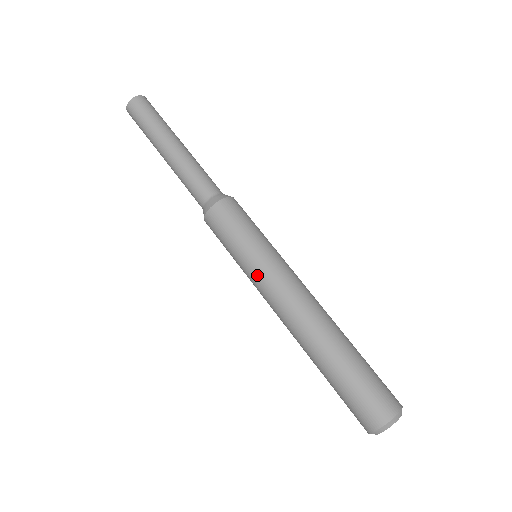
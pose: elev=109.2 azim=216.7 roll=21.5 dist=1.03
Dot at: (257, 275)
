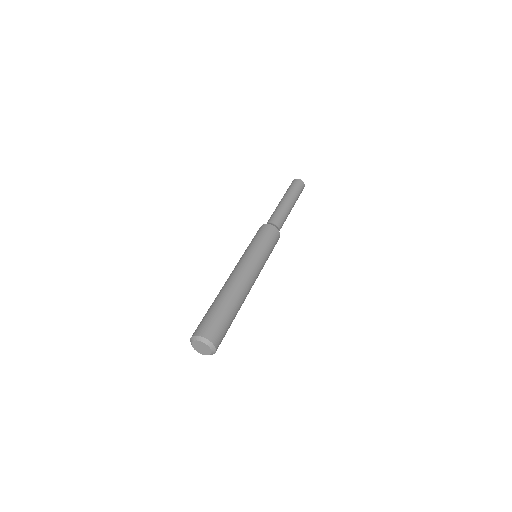
Dot at: (243, 255)
